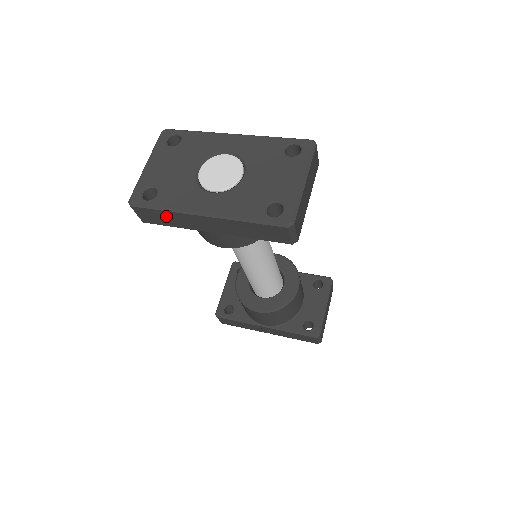
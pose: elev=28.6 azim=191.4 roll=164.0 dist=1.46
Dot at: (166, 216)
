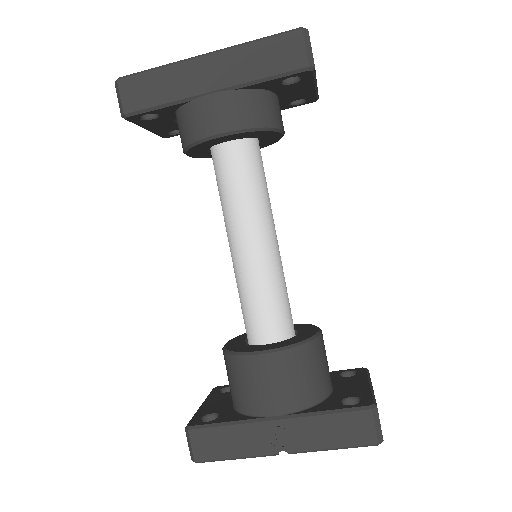
Dot at: (158, 81)
